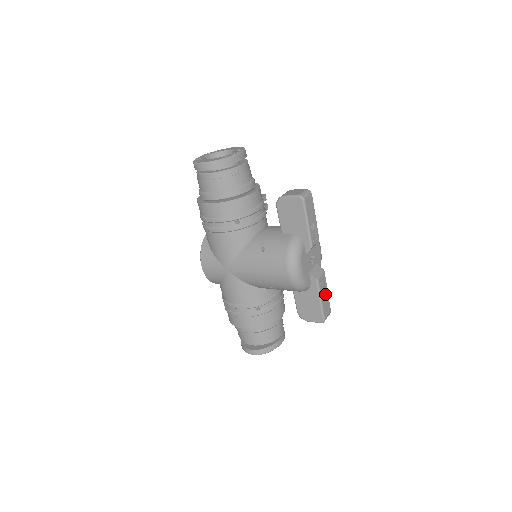
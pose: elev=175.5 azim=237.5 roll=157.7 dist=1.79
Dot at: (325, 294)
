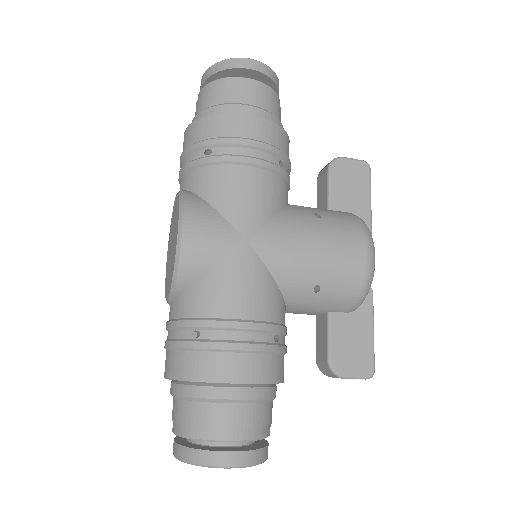
Dot at: occluded
